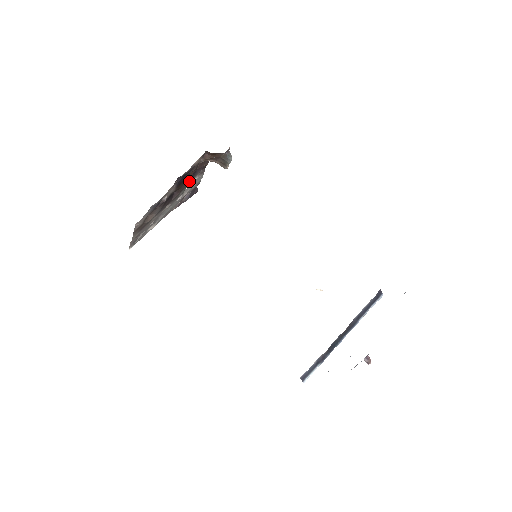
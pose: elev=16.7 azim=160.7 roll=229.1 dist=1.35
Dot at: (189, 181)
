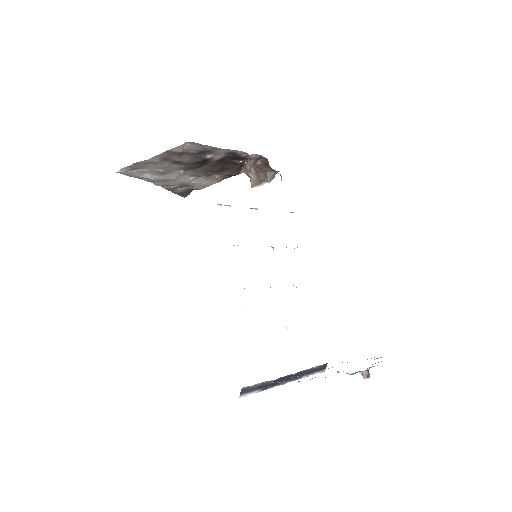
Dot at: (218, 170)
